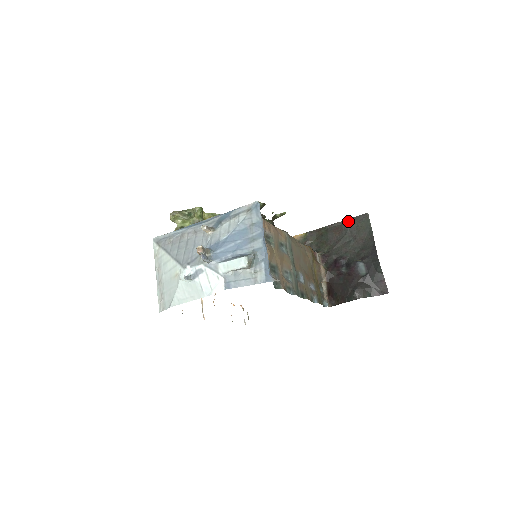
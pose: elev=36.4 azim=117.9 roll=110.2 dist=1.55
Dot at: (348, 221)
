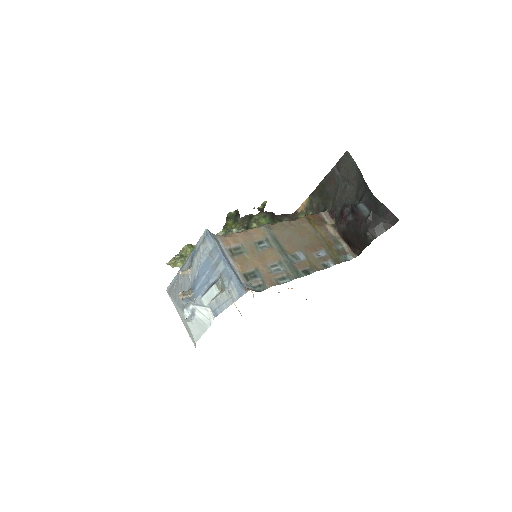
Dot at: (335, 167)
